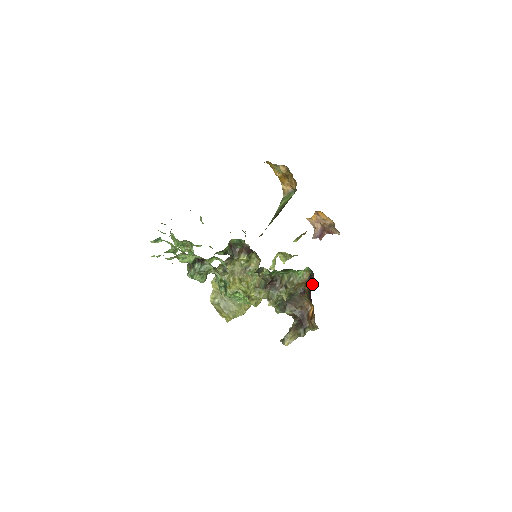
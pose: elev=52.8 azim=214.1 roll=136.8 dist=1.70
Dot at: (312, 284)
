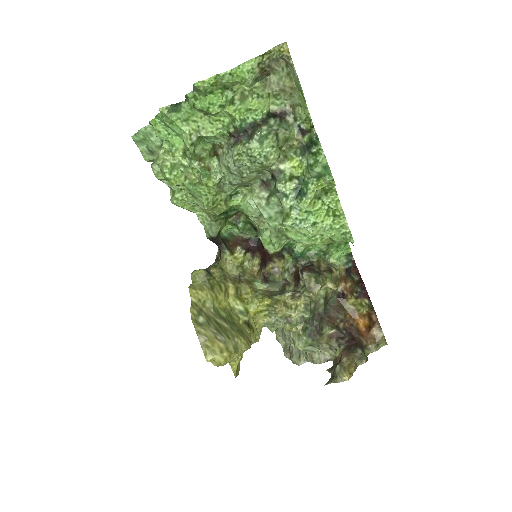
Dot at: (357, 275)
